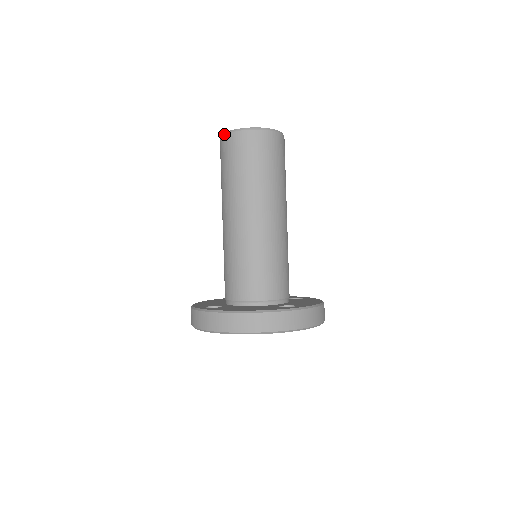
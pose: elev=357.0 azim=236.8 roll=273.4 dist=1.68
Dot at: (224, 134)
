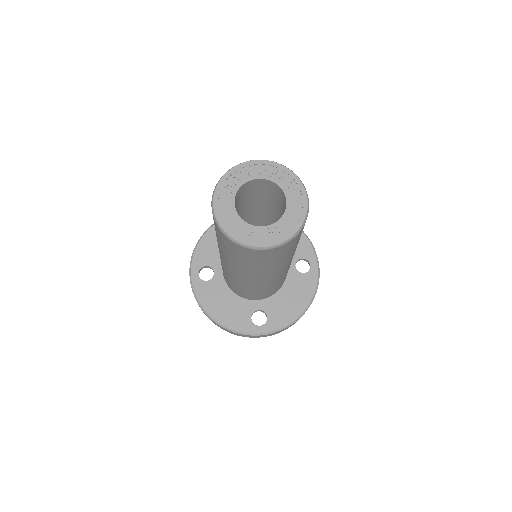
Dot at: occluded
